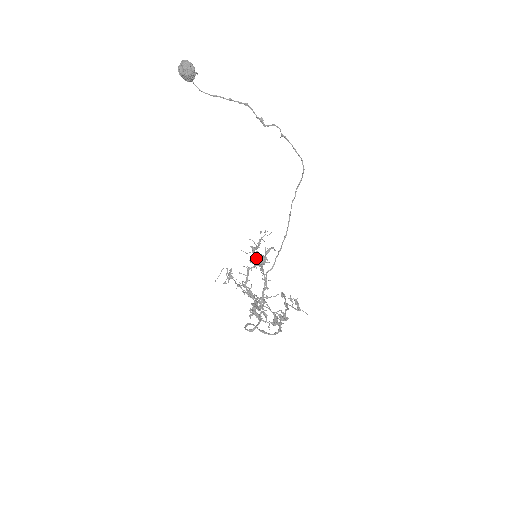
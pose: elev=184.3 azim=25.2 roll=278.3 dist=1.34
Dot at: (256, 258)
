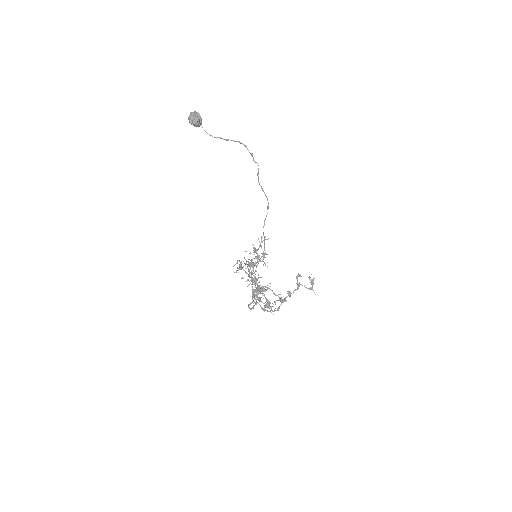
Dot at: (258, 256)
